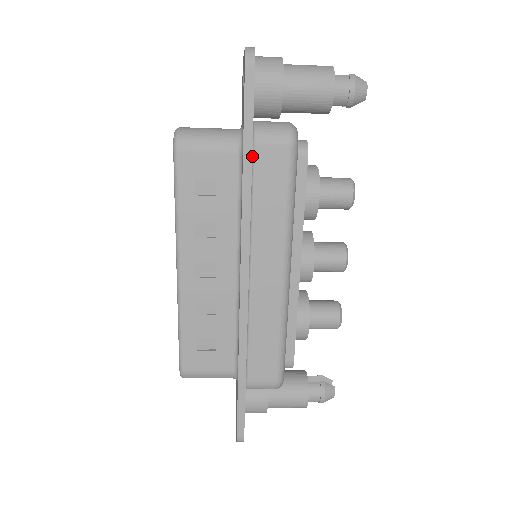
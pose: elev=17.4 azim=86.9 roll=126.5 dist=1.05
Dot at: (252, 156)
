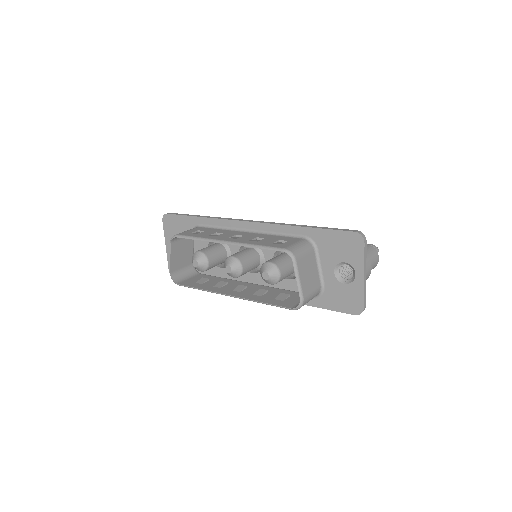
Dot at: occluded
